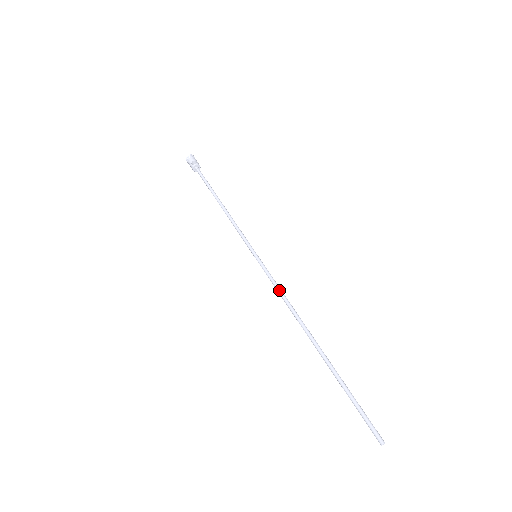
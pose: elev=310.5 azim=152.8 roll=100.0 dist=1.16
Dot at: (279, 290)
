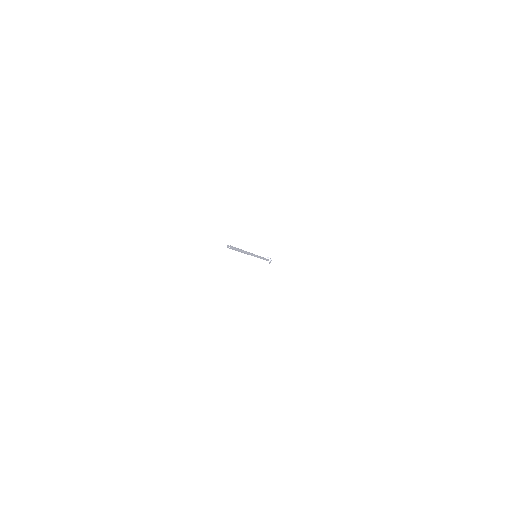
Dot at: (251, 253)
